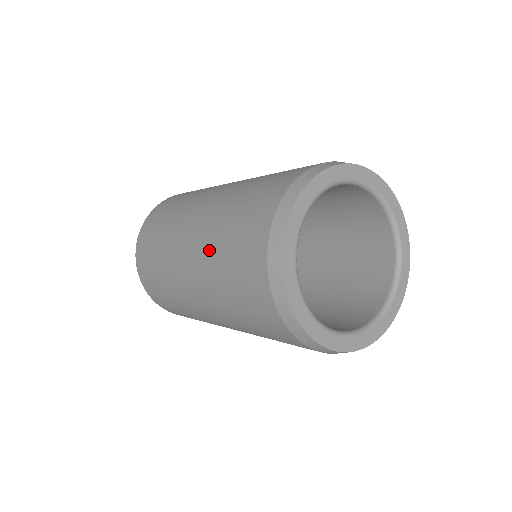
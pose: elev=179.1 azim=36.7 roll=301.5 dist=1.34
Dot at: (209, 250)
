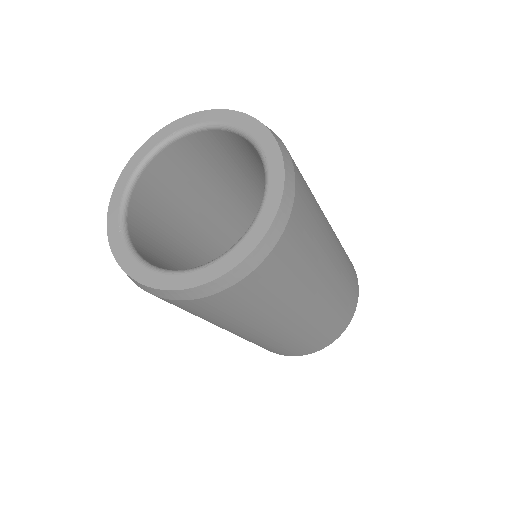
Dot at: occluded
